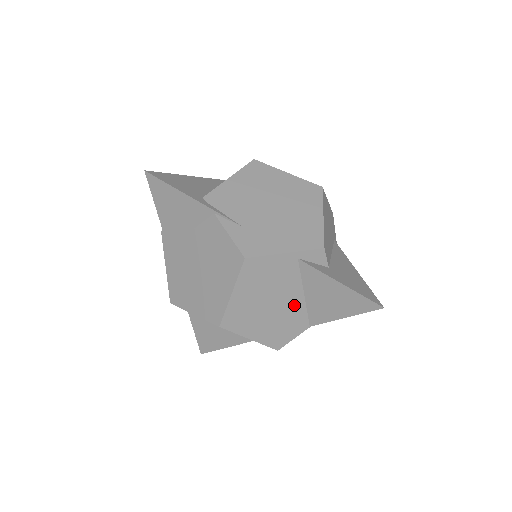
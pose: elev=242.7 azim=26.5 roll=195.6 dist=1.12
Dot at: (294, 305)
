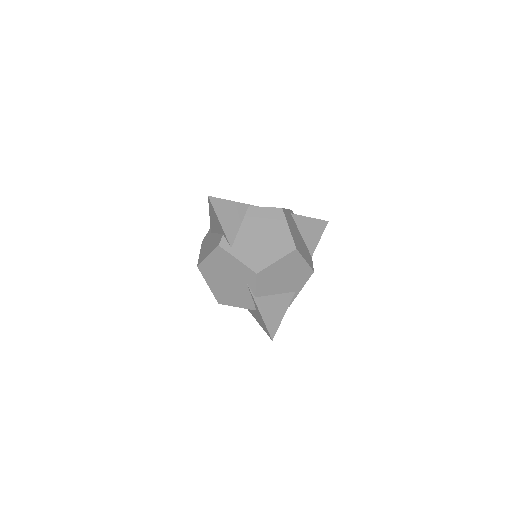
Dot at: (303, 241)
